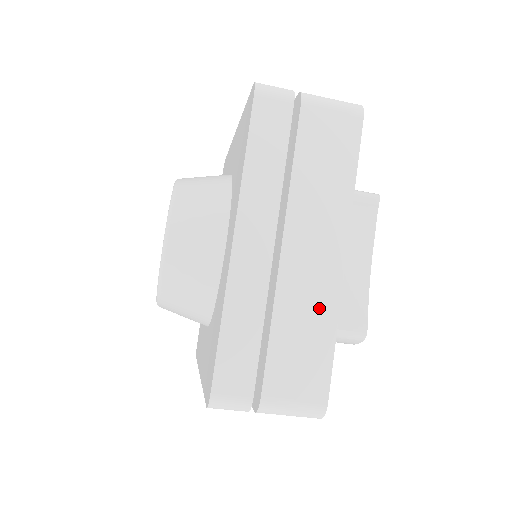
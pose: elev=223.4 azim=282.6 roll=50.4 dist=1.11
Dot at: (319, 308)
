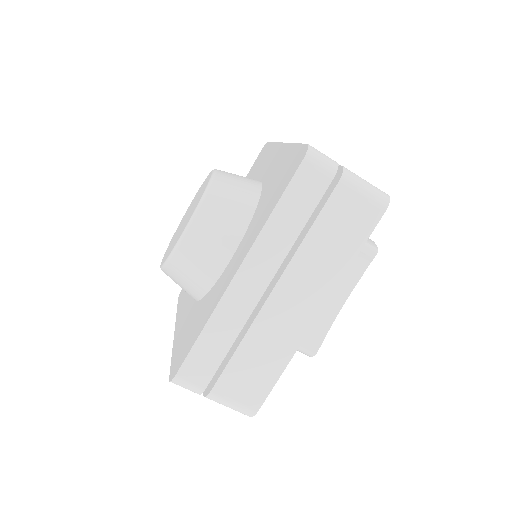
Dot at: (281, 345)
